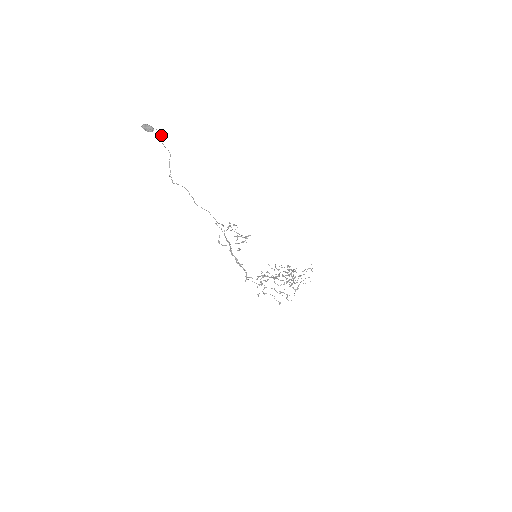
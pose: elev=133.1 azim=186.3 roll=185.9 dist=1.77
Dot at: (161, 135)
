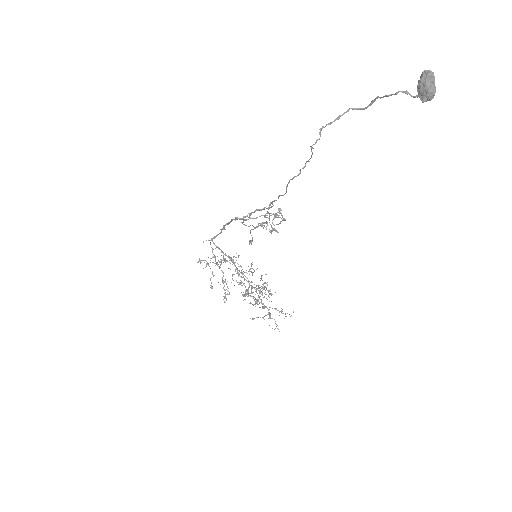
Dot at: (408, 92)
